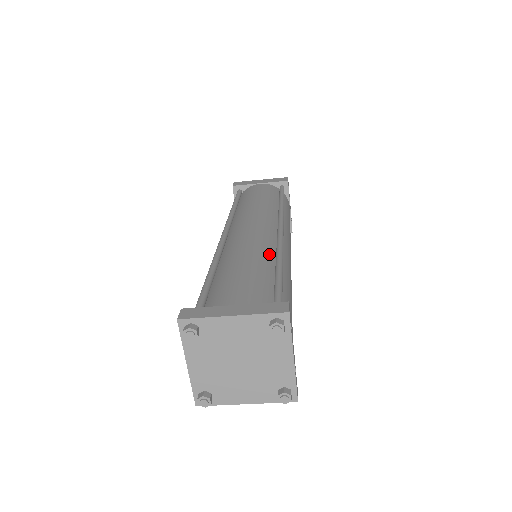
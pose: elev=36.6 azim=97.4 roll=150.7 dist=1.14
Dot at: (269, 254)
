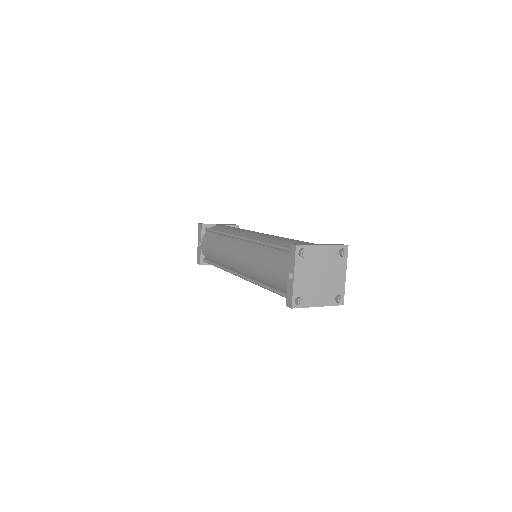
Dot at: occluded
